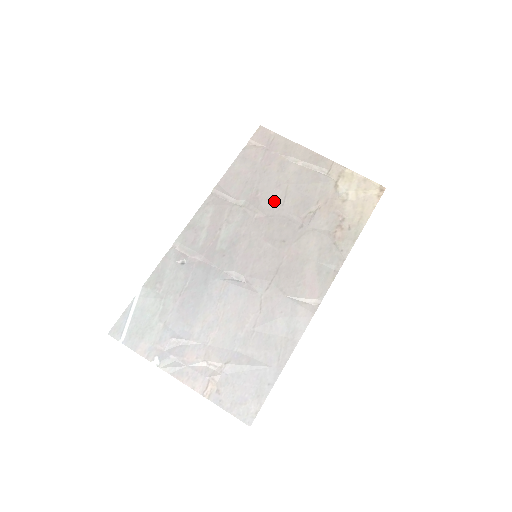
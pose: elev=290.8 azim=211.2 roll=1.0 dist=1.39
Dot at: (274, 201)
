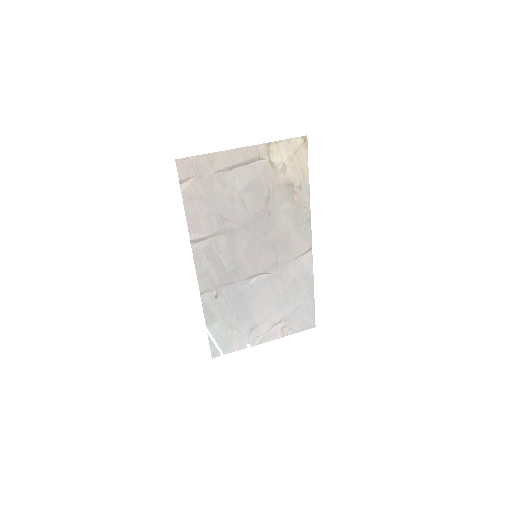
Dot at: (238, 213)
